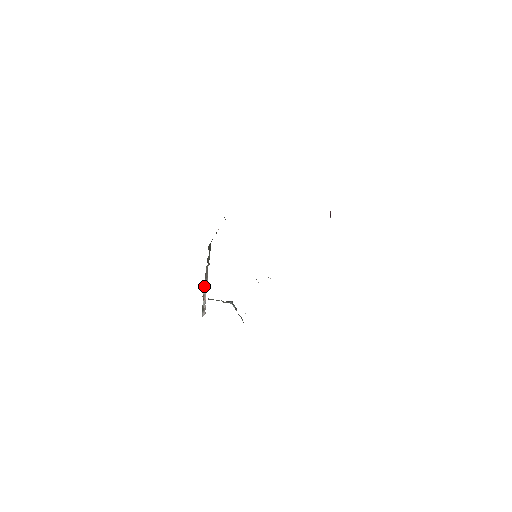
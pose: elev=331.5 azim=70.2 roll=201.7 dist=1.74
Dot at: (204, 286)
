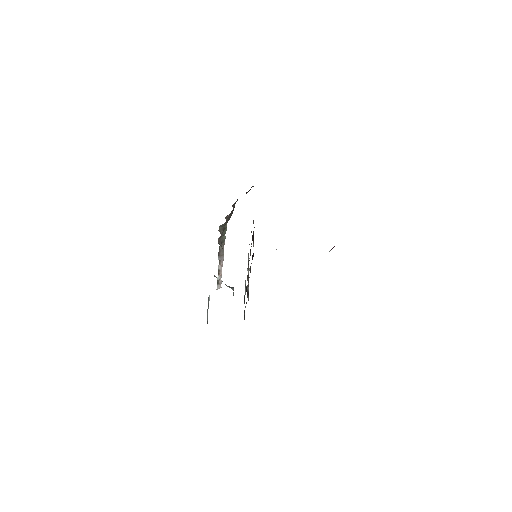
Dot at: (220, 262)
